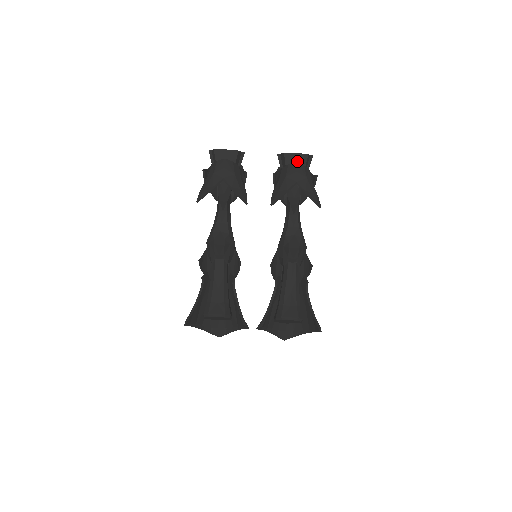
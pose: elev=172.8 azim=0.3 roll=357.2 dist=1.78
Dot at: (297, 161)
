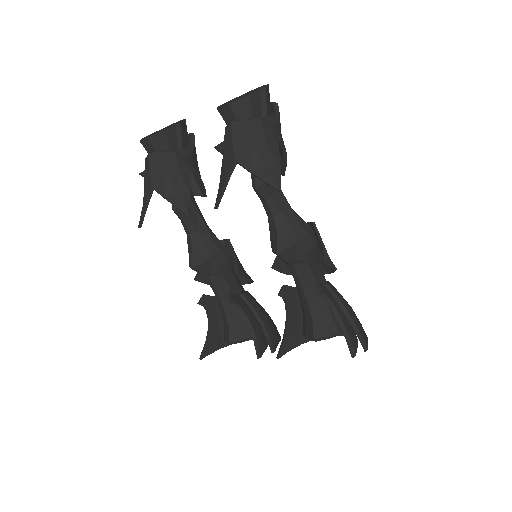
Dot at: (236, 115)
